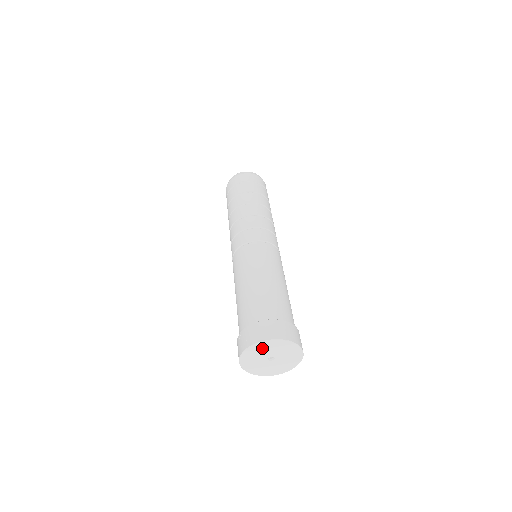
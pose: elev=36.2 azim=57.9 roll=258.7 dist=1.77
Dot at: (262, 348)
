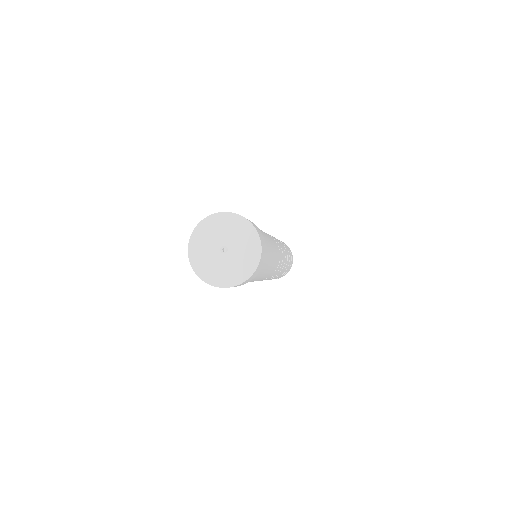
Dot at: (232, 225)
